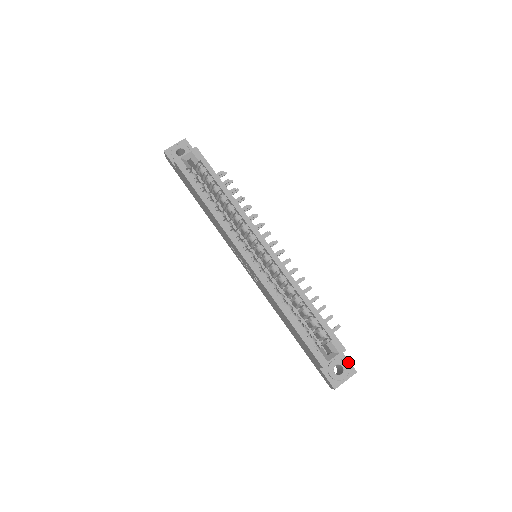
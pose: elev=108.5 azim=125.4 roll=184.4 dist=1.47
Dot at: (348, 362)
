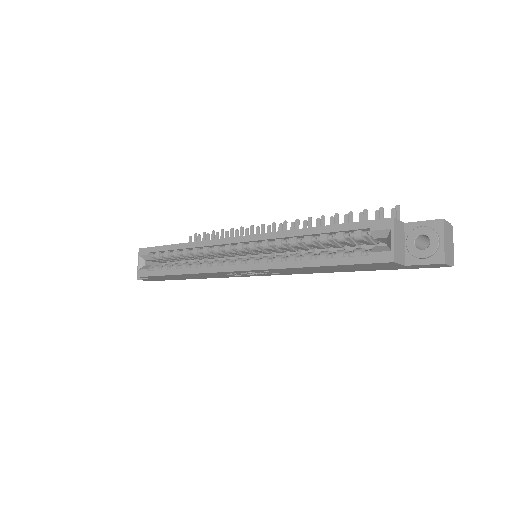
Dot at: (422, 223)
